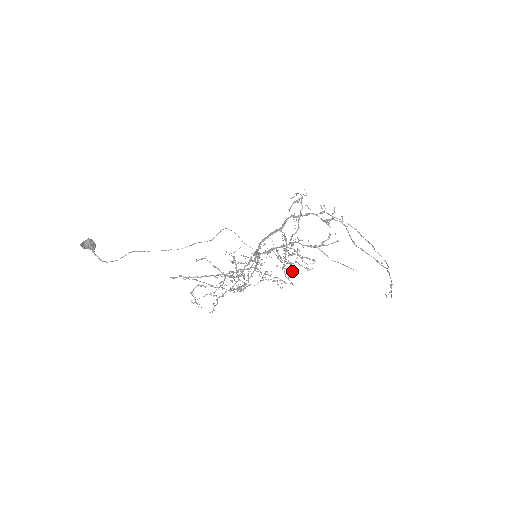
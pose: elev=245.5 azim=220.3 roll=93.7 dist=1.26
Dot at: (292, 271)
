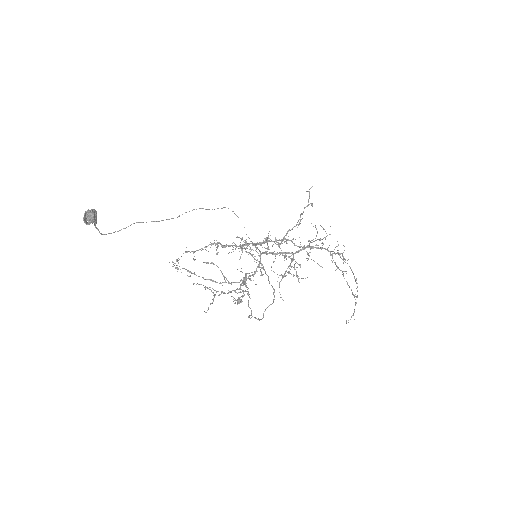
Dot at: occluded
